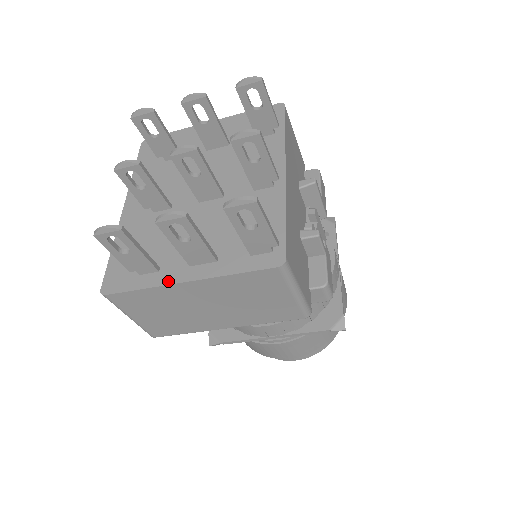
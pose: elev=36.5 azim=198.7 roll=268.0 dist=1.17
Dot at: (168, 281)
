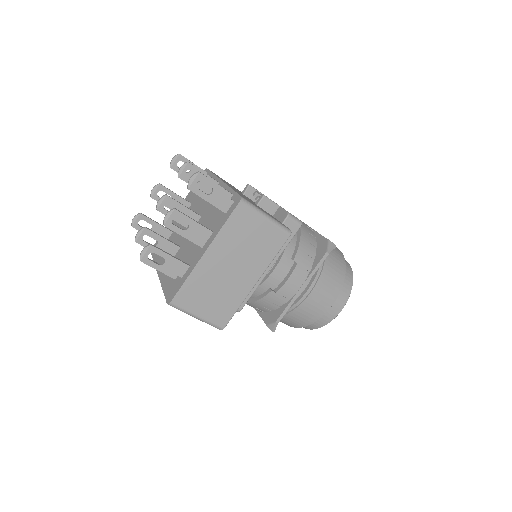
Dot at: (196, 263)
